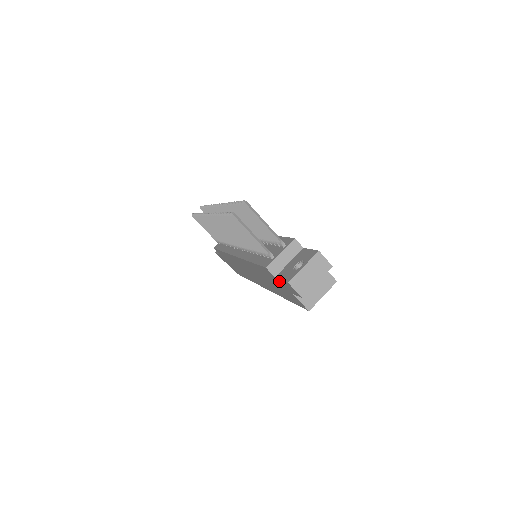
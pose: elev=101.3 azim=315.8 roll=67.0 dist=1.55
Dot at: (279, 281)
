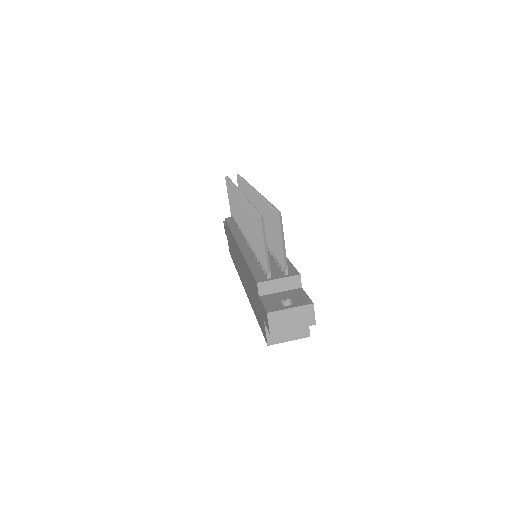
Dot at: (260, 302)
